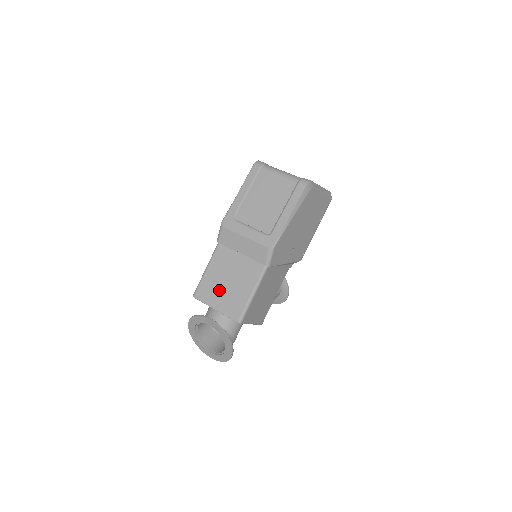
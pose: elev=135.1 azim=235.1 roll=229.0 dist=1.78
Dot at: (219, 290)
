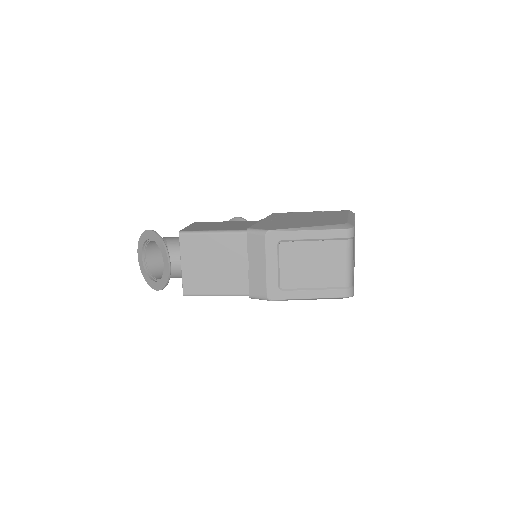
Dot at: (201, 259)
